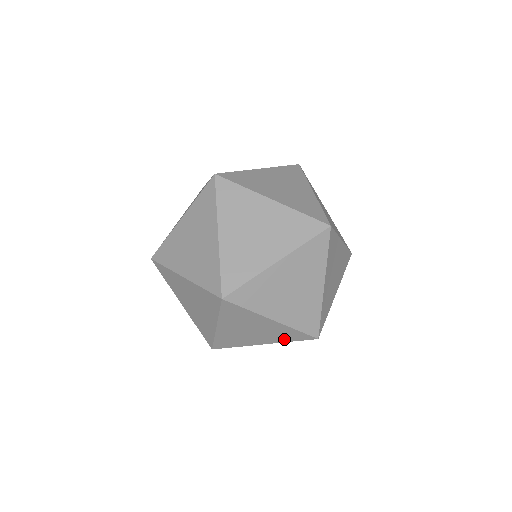
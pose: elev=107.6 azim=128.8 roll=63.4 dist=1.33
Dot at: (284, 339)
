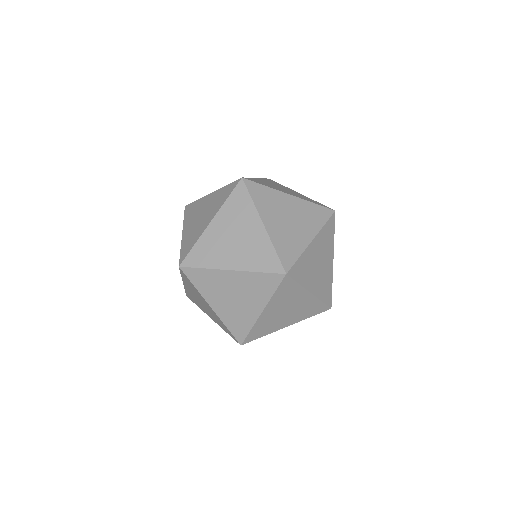
Dot at: (307, 315)
